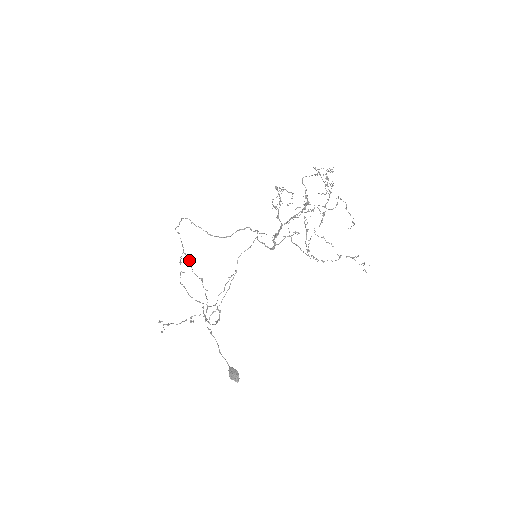
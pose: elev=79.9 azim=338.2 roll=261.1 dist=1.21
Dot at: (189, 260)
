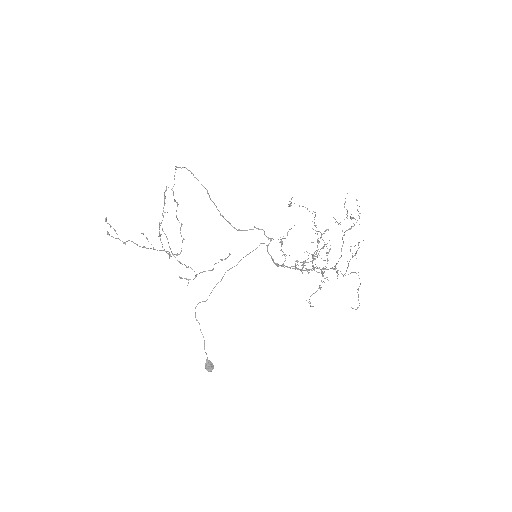
Dot at: (175, 200)
